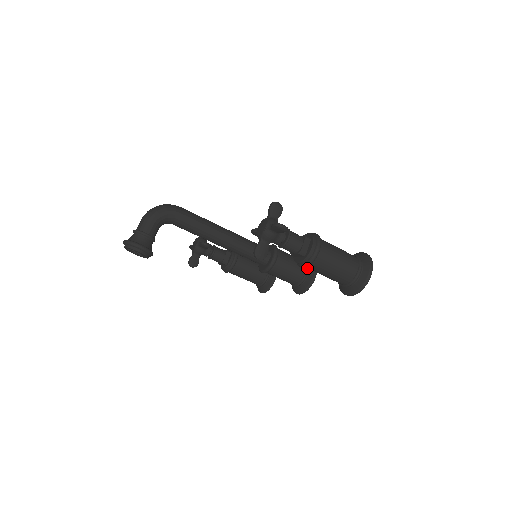
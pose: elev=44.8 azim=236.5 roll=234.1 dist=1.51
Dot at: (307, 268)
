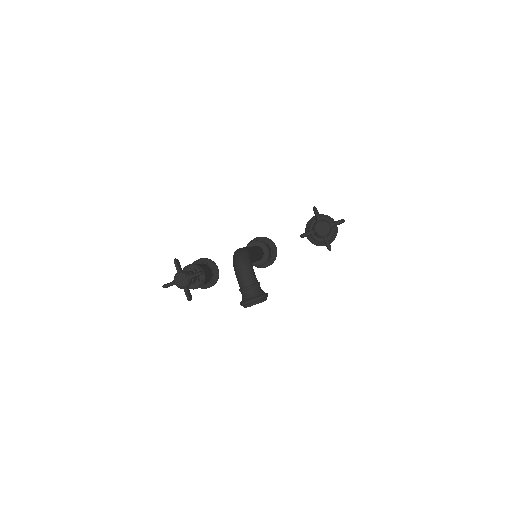
Dot at: (270, 245)
